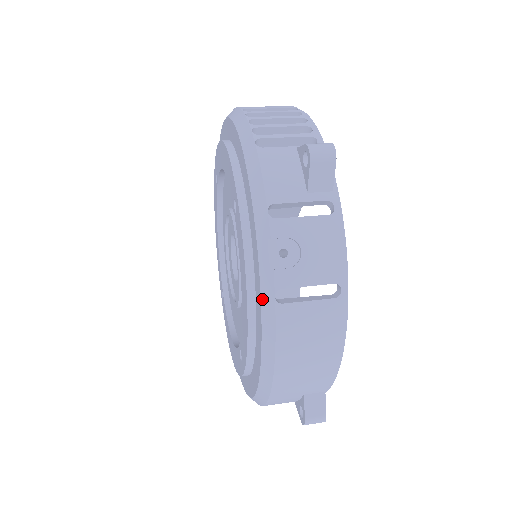
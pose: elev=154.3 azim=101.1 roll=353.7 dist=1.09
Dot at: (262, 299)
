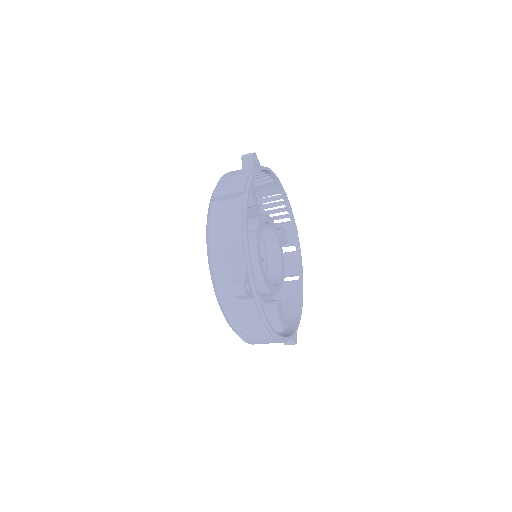
Dot at: (209, 206)
